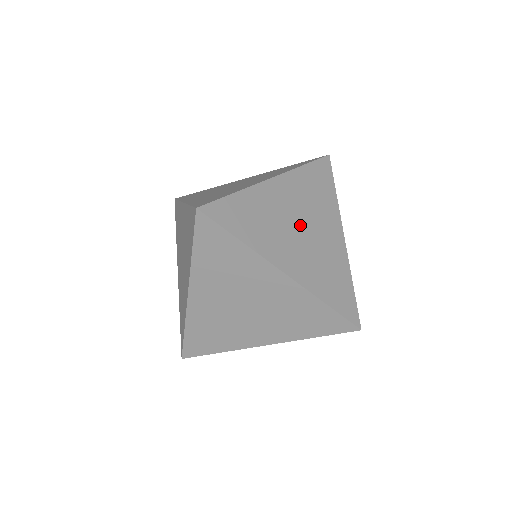
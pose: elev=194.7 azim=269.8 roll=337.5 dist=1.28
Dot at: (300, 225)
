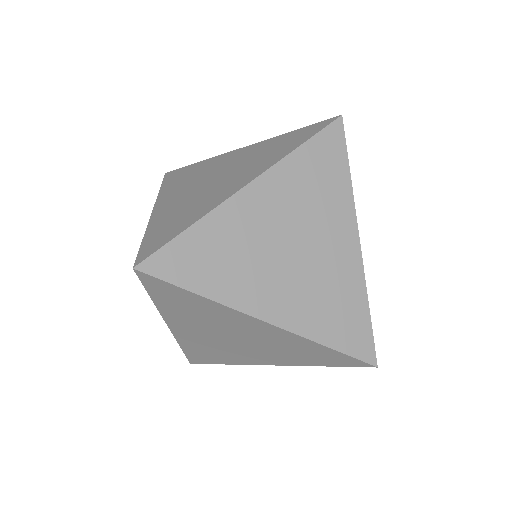
Dot at: (290, 245)
